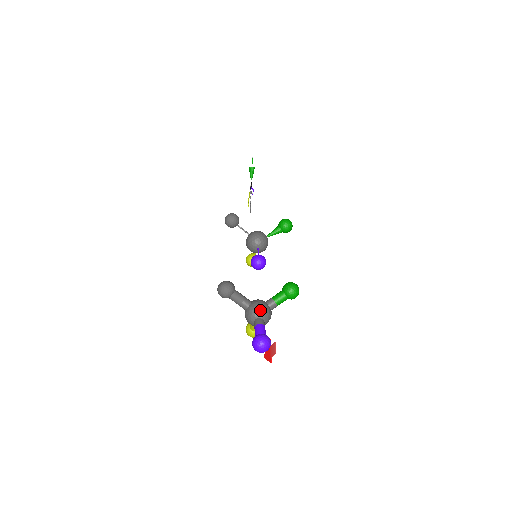
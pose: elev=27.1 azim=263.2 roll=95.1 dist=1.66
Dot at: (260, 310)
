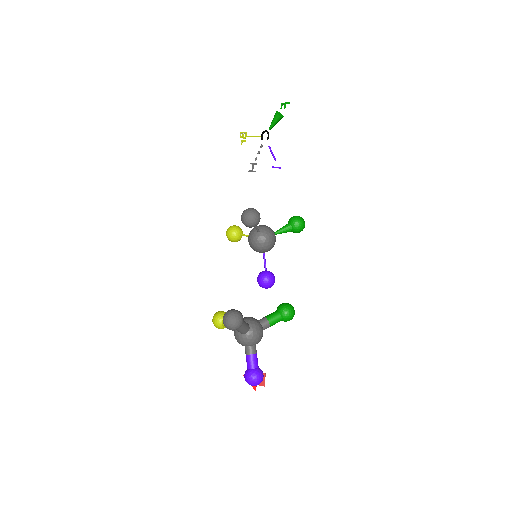
Dot at: (258, 339)
